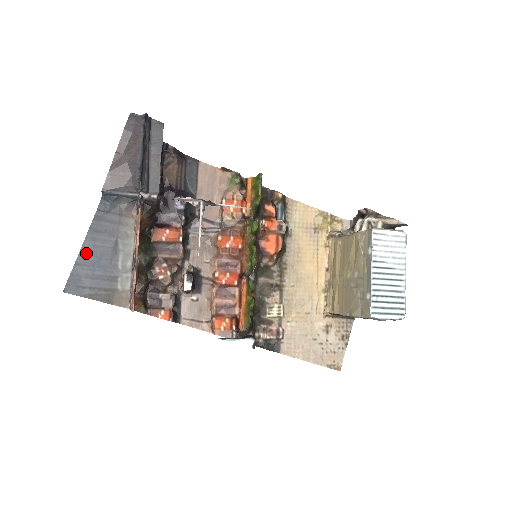
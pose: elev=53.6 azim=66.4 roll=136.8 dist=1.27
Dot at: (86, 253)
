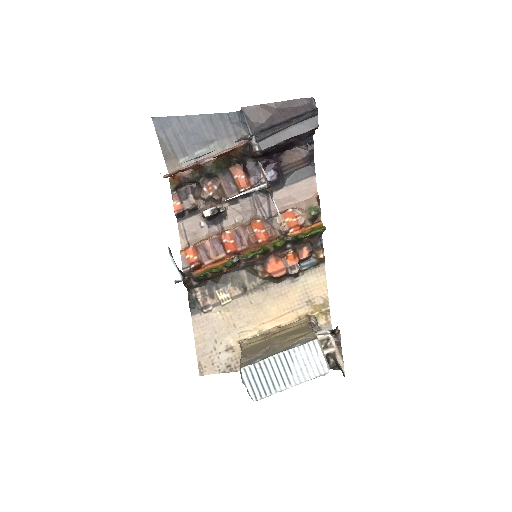
Dot at: (190, 121)
